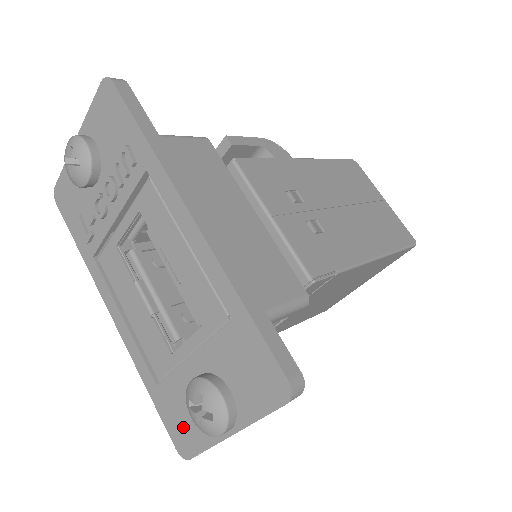
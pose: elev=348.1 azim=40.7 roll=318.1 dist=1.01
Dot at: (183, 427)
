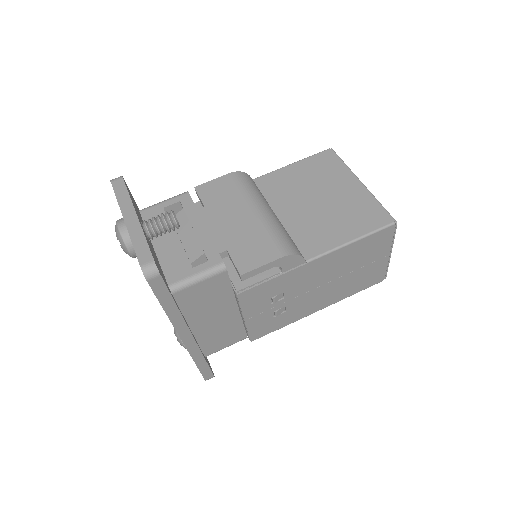
Dot at: occluded
